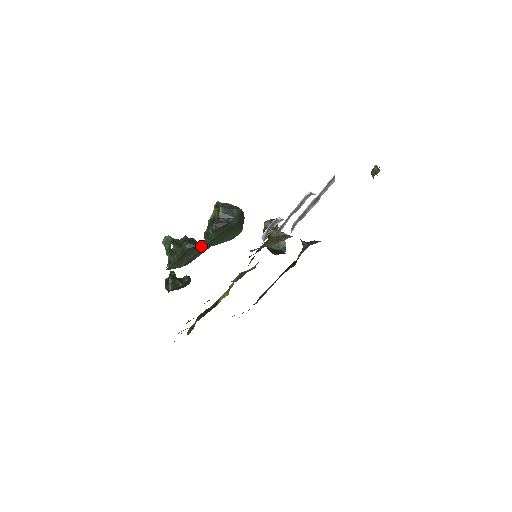
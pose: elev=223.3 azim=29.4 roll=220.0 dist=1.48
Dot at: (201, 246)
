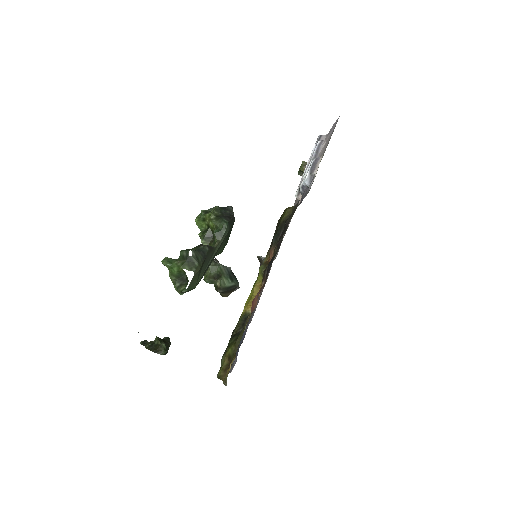
Dot at: (215, 248)
